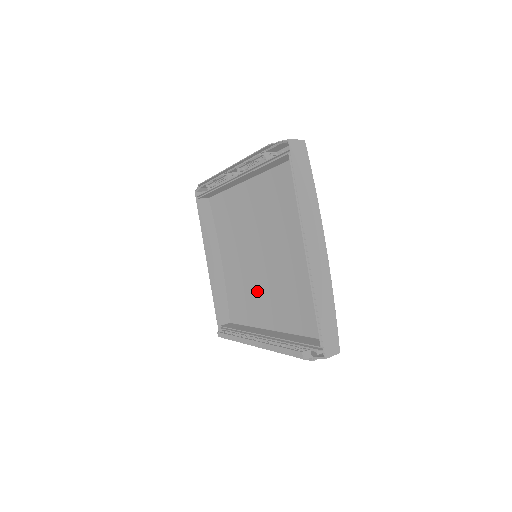
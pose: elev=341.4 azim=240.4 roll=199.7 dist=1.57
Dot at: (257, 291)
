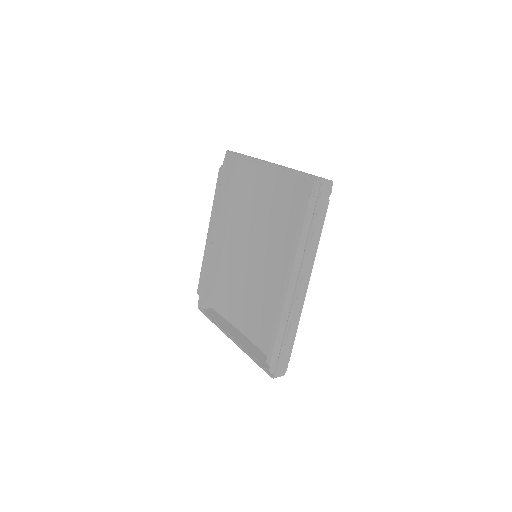
Dot at: (274, 284)
